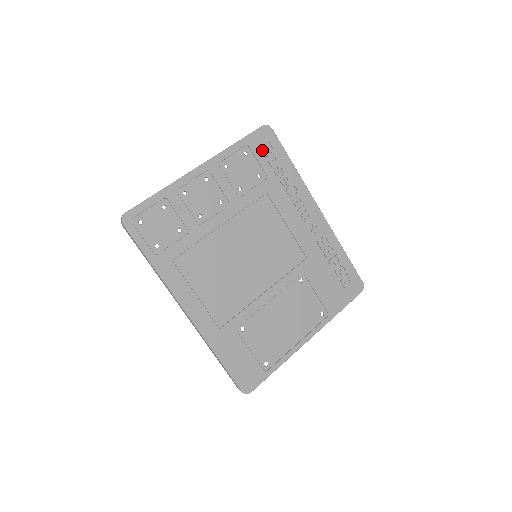
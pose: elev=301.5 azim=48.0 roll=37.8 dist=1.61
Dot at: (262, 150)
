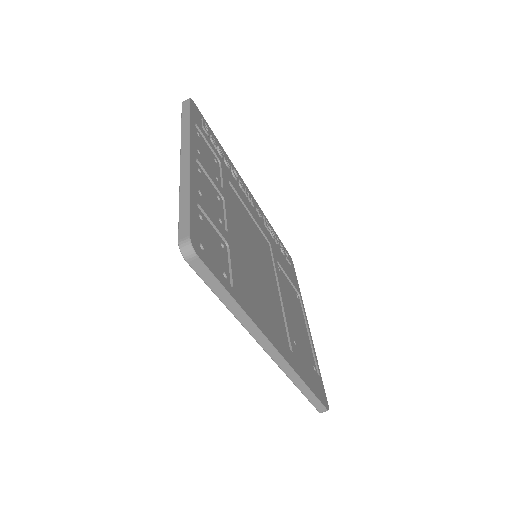
Dot at: (205, 128)
